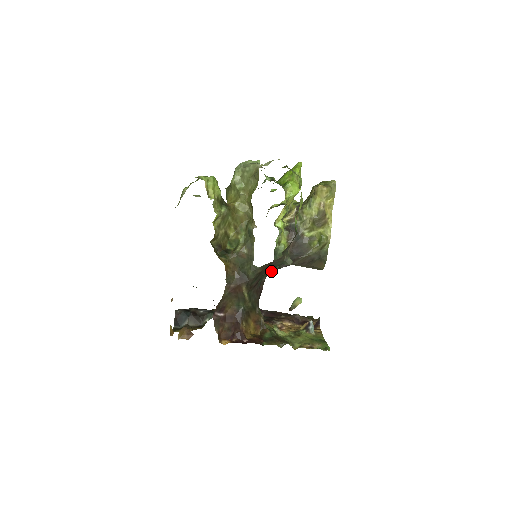
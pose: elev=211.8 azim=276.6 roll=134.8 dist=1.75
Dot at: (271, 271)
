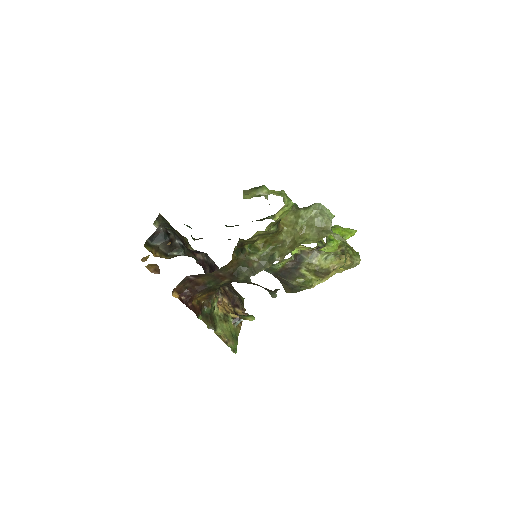
Dot at: occluded
